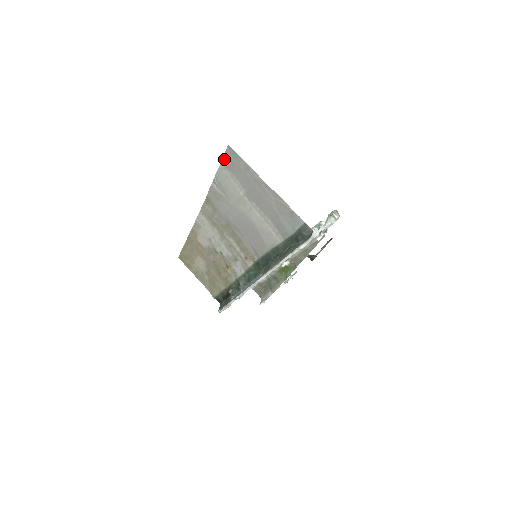
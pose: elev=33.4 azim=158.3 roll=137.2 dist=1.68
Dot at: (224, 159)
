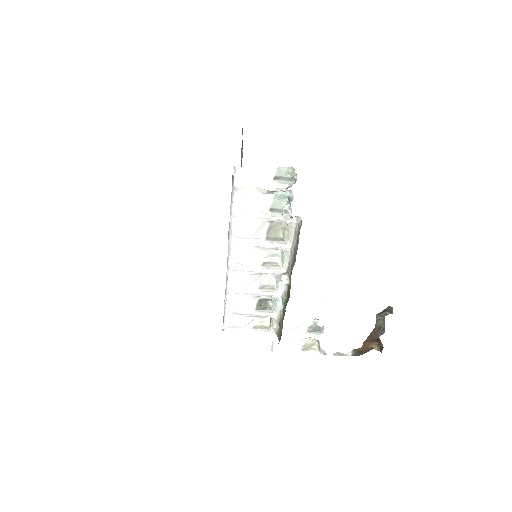
Dot at: occluded
